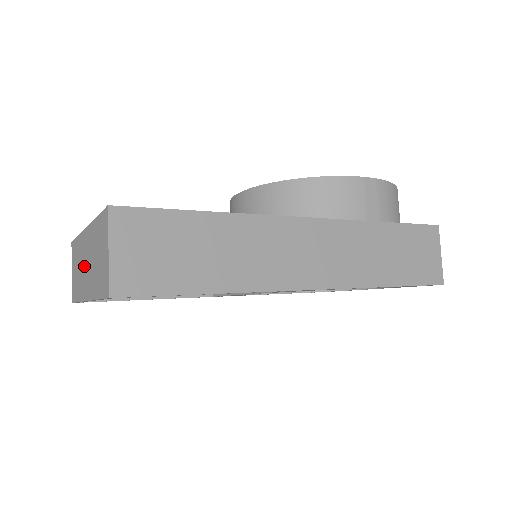
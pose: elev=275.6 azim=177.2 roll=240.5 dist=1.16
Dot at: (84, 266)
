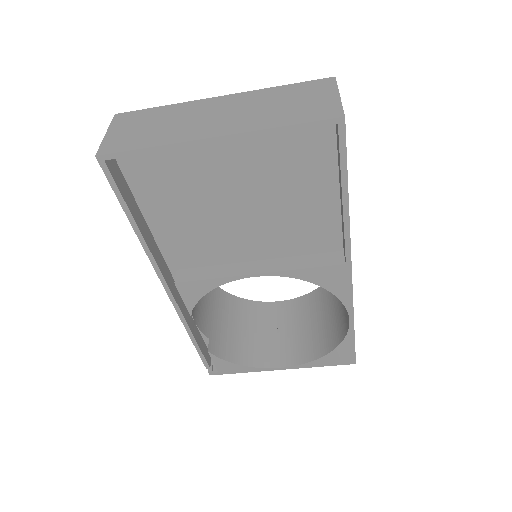
Dot at: (206, 117)
